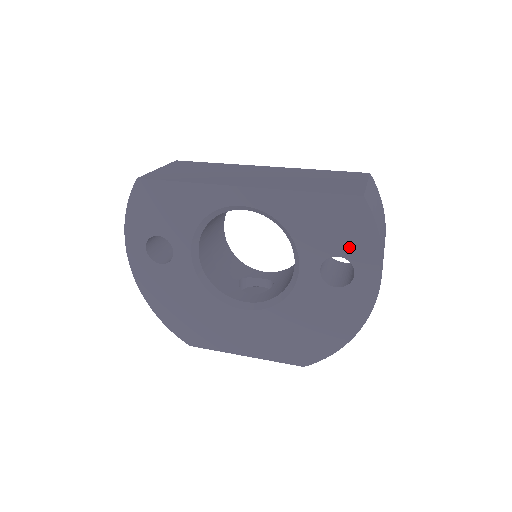
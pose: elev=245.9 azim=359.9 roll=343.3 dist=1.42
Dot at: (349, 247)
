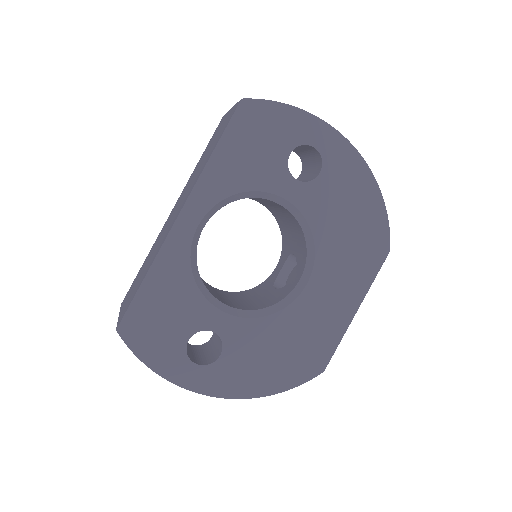
Dot at: (285, 139)
